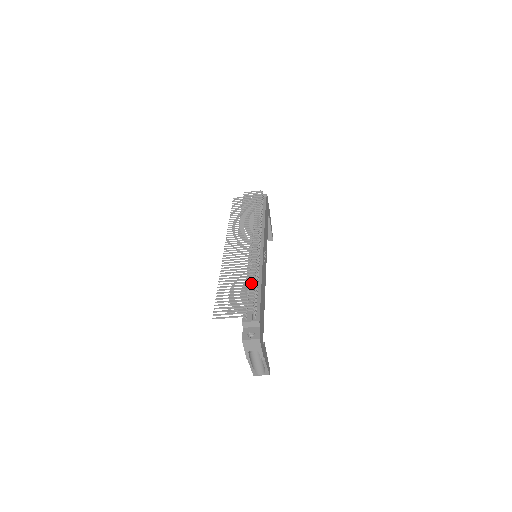
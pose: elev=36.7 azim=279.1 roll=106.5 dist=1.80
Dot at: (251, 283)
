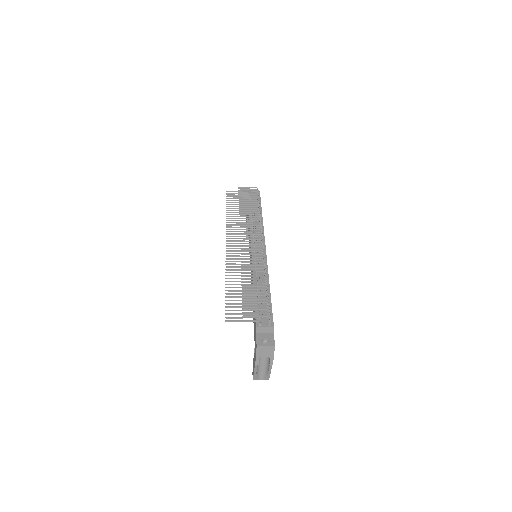
Dot at: occluded
